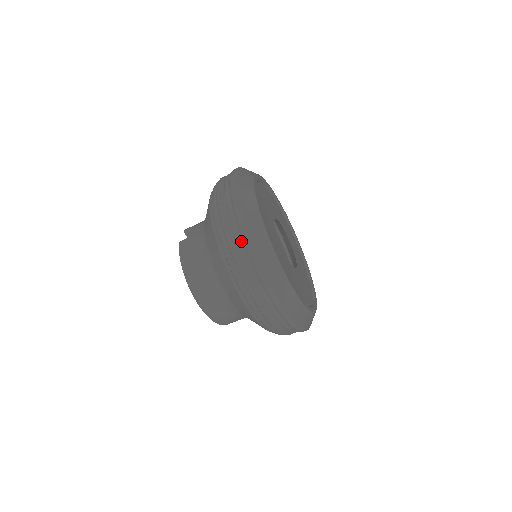
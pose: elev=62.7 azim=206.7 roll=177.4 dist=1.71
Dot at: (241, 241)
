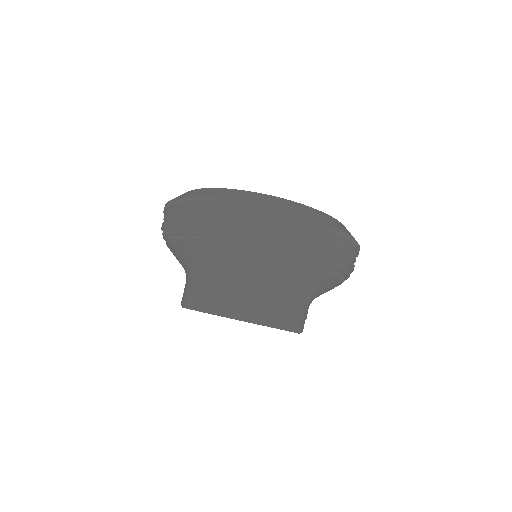
Dot at: (193, 208)
